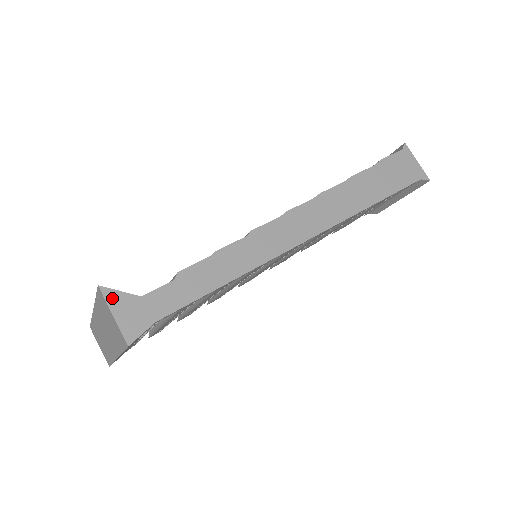
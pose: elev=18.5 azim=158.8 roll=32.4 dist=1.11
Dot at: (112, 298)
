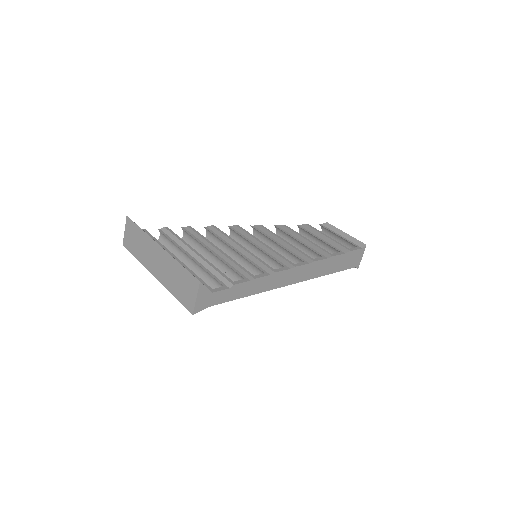
Dot at: (201, 290)
